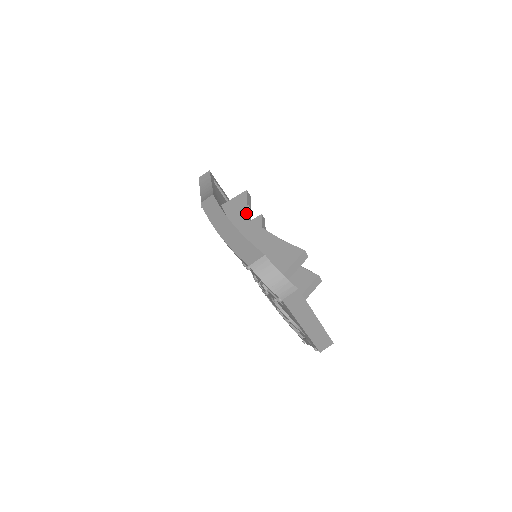
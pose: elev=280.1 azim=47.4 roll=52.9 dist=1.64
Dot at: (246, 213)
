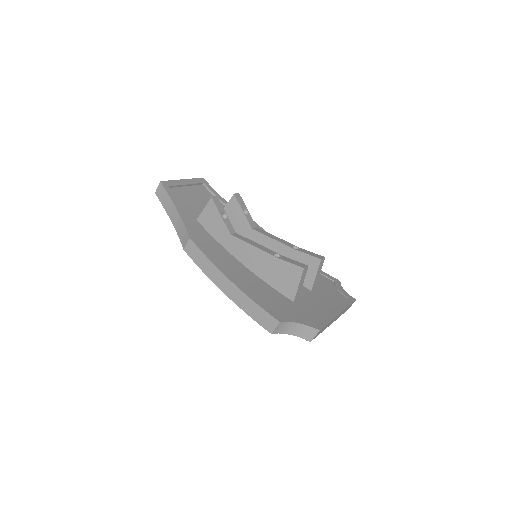
Dot at: (227, 228)
